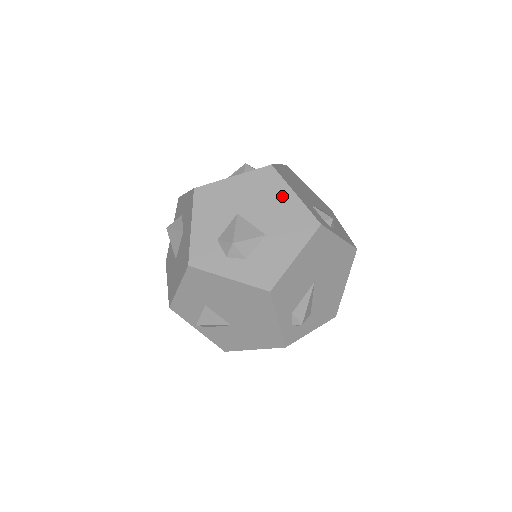
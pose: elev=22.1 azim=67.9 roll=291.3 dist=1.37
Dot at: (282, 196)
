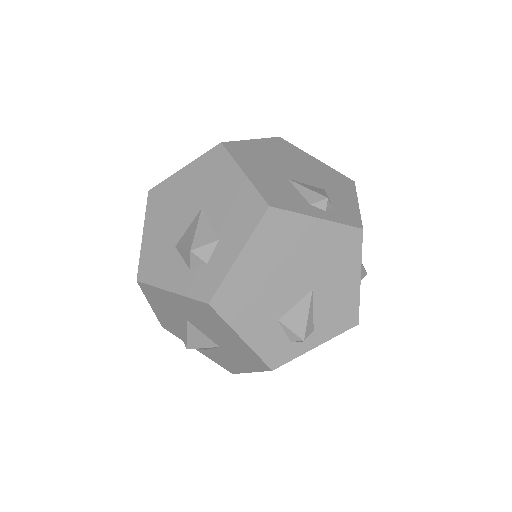
Dot at: (228, 333)
